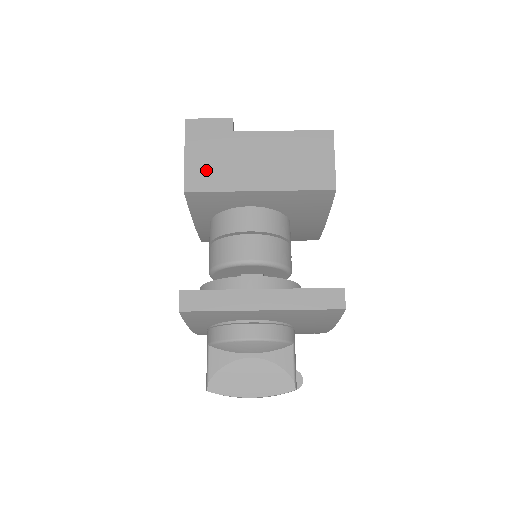
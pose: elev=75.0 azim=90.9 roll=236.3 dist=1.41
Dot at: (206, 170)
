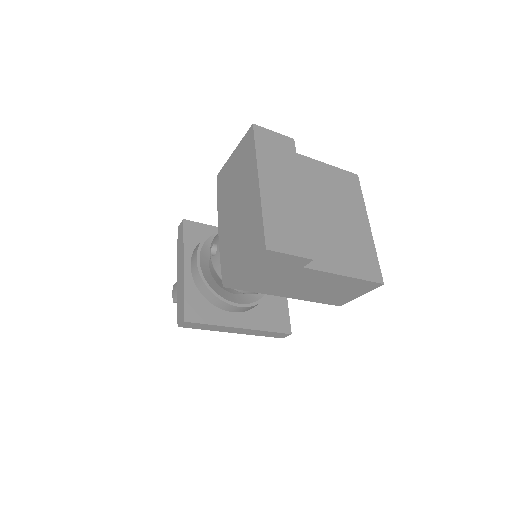
Dot at: (254, 281)
